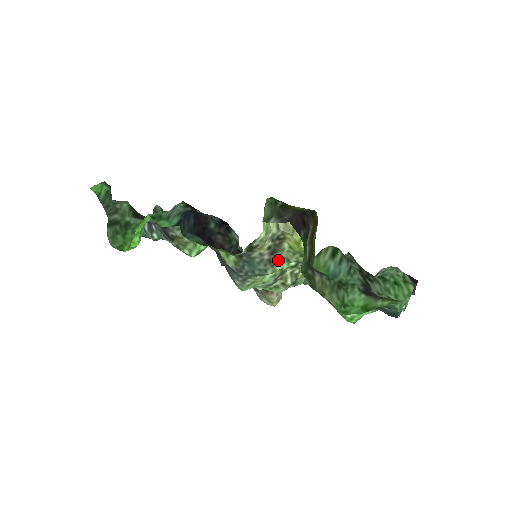
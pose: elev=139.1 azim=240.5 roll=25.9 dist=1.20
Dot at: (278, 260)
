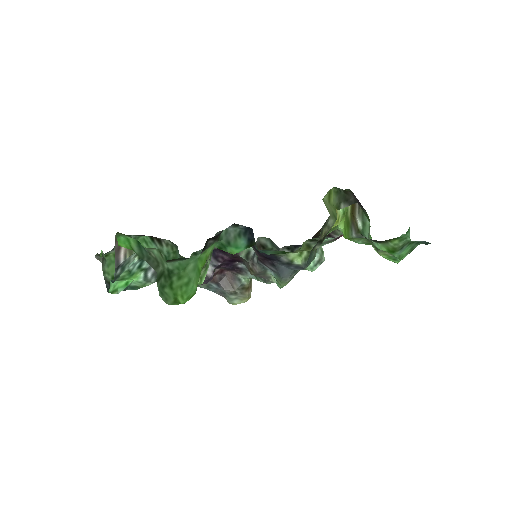
Dot at: occluded
